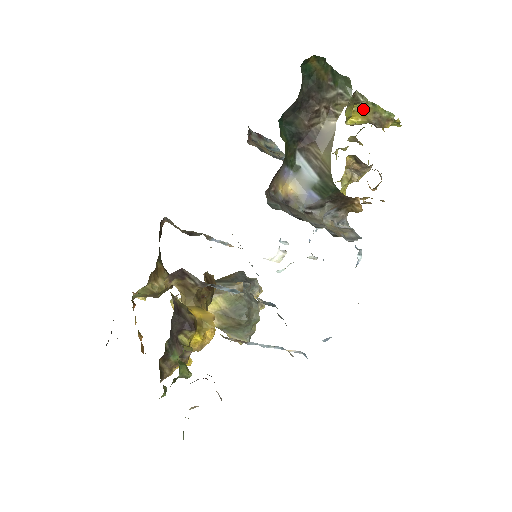
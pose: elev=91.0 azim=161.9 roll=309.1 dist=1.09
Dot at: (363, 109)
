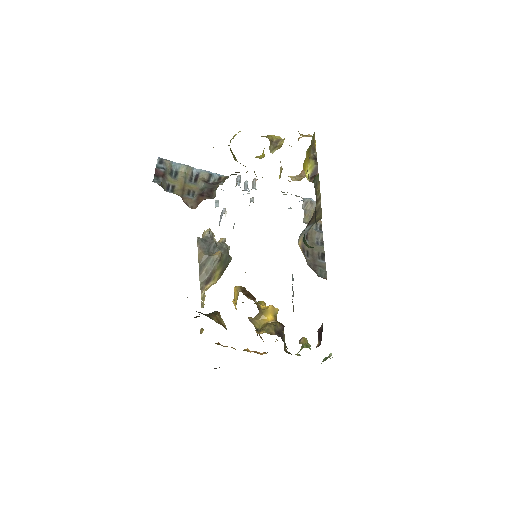
Dot at: (306, 156)
